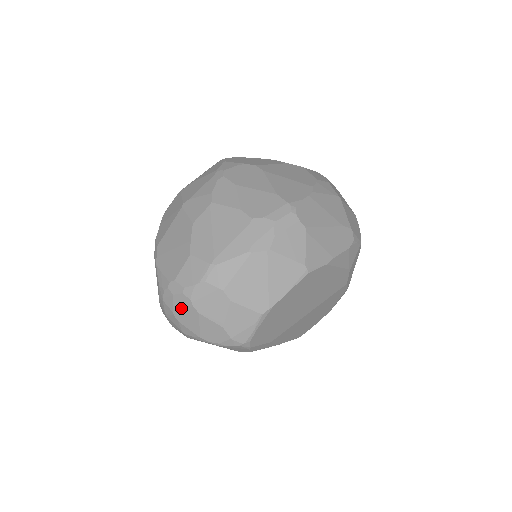
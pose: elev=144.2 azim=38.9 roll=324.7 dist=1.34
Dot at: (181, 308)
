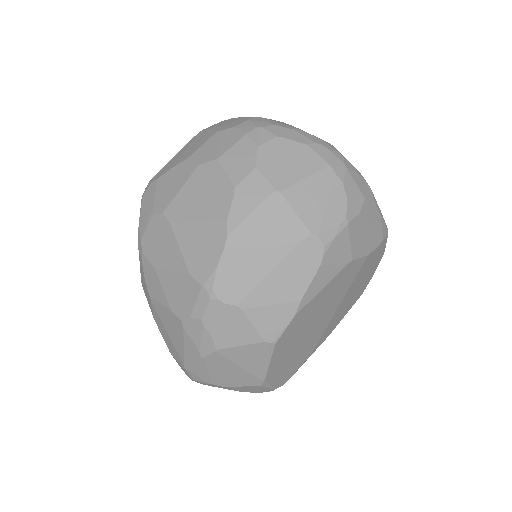
Dot at: occluded
